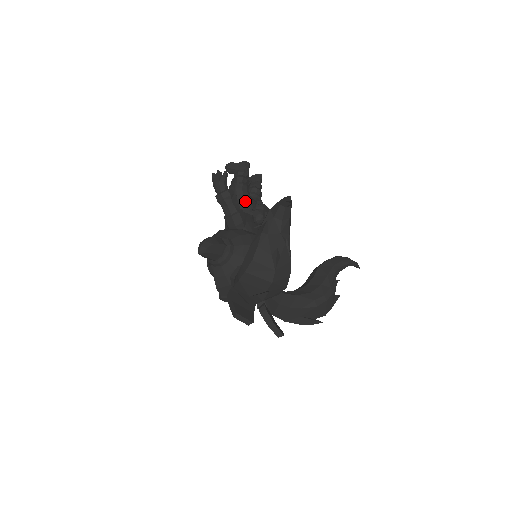
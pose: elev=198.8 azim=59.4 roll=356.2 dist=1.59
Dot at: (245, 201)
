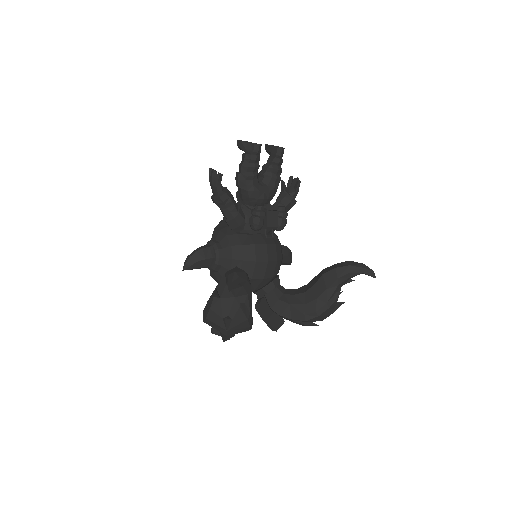
Dot at: (249, 195)
